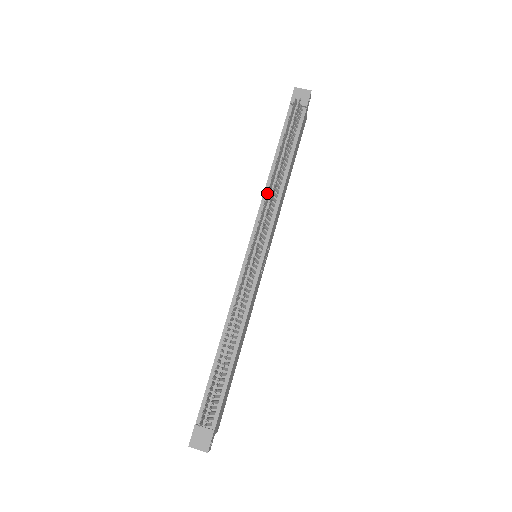
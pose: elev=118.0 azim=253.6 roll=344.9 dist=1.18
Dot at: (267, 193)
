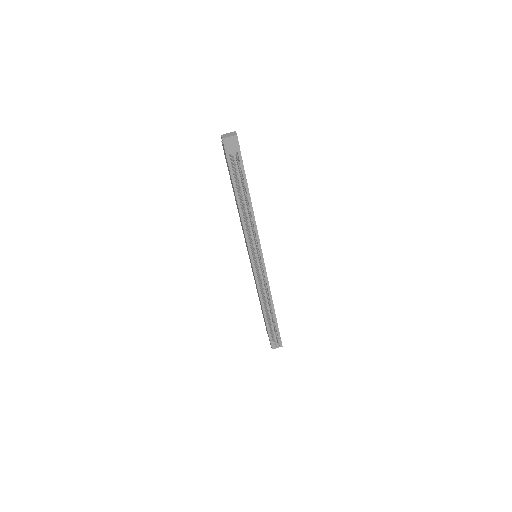
Dot at: (251, 235)
